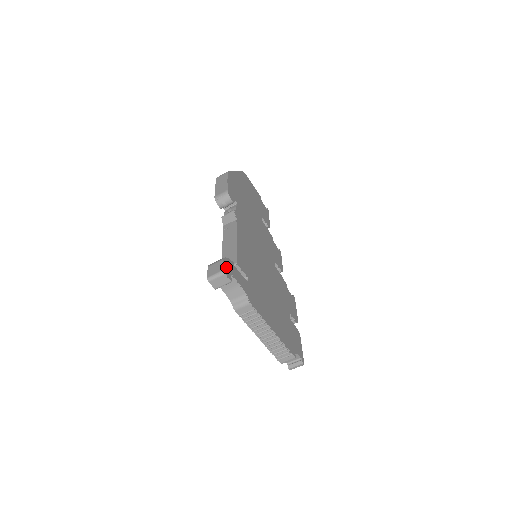
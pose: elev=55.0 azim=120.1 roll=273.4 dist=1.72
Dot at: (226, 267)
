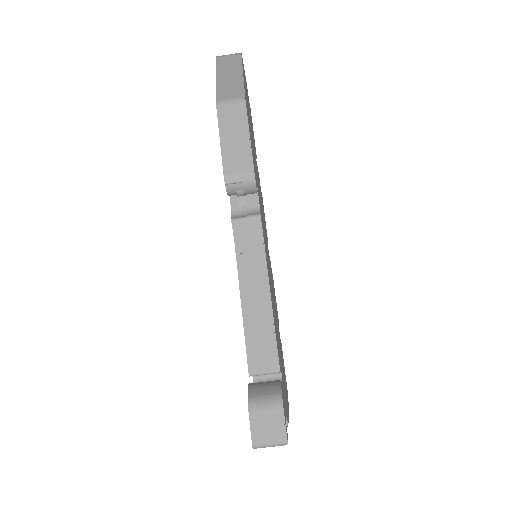
Dot at: (285, 421)
